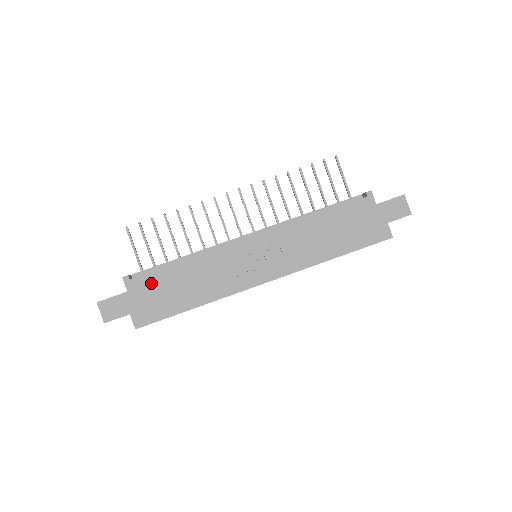
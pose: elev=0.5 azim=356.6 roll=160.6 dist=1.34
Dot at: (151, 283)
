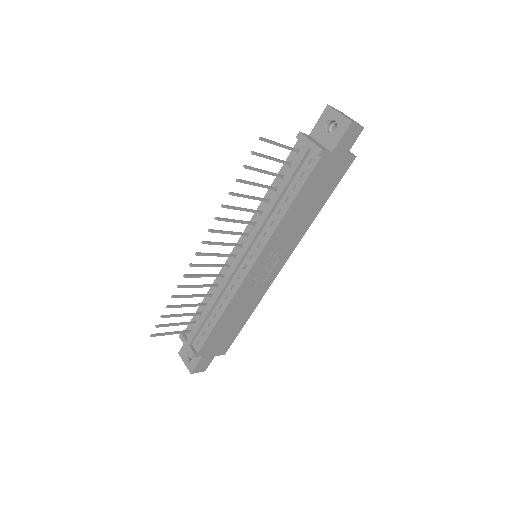
Dot at: (212, 341)
